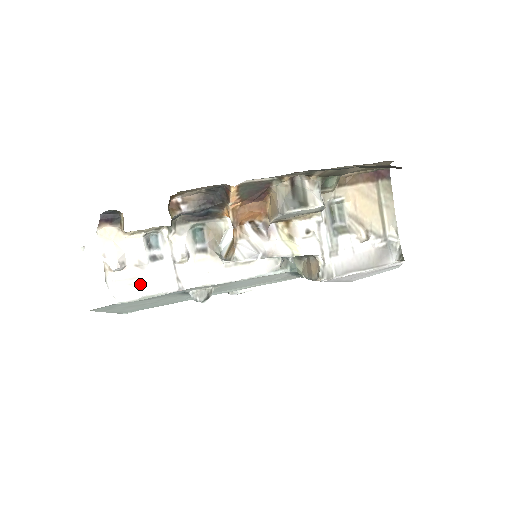
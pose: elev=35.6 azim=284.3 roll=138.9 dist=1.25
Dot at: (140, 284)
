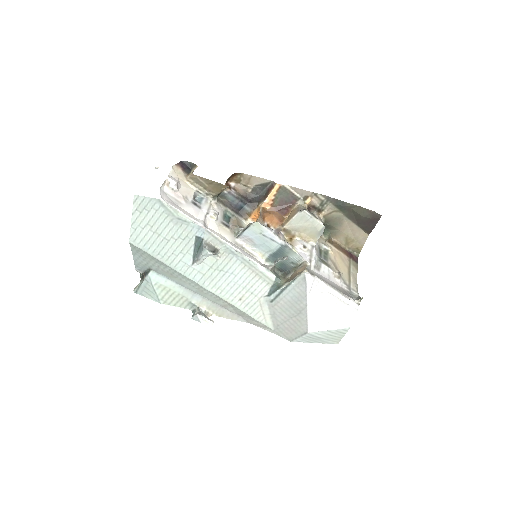
Dot at: (179, 206)
